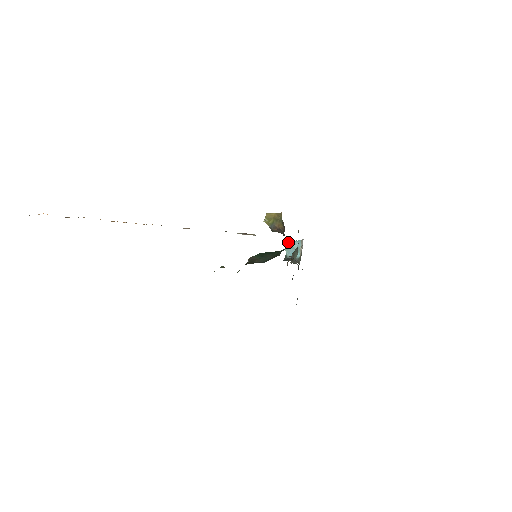
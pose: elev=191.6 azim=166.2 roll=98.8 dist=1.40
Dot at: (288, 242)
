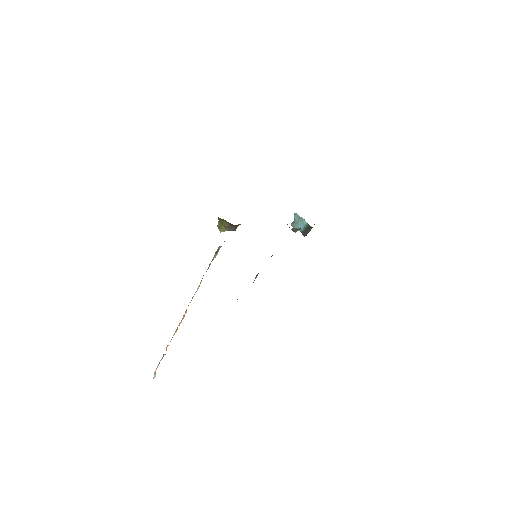
Dot at: (291, 223)
